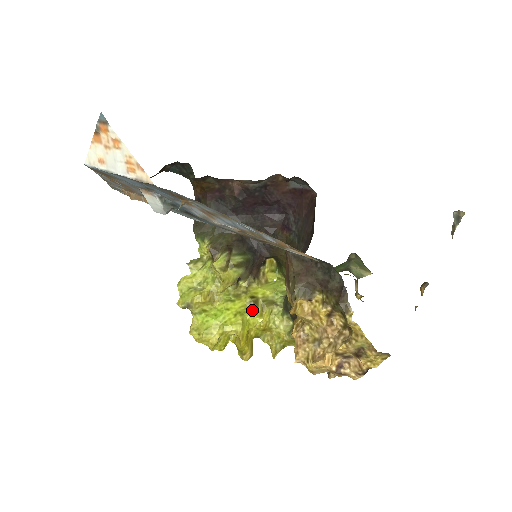
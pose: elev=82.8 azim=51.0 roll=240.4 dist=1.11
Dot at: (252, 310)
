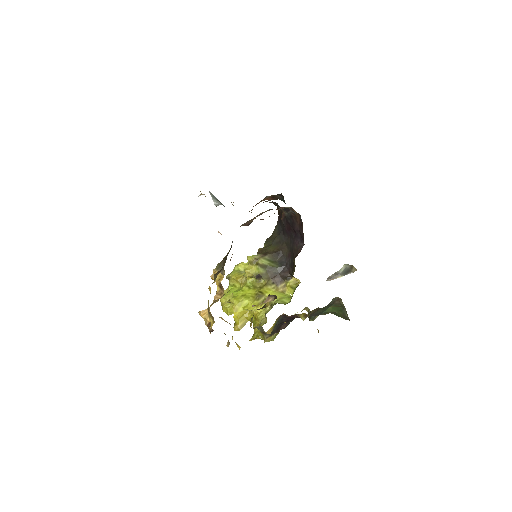
Dot at: (254, 299)
